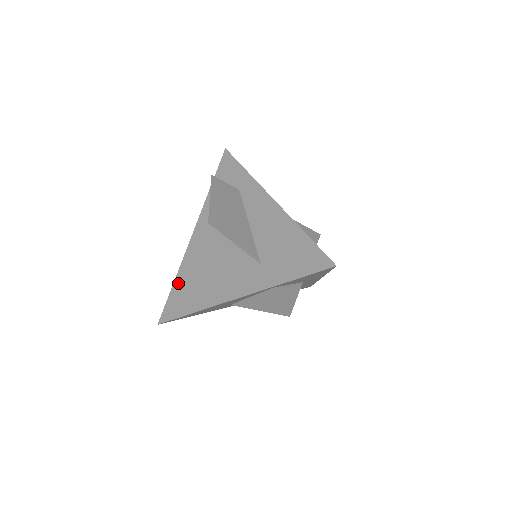
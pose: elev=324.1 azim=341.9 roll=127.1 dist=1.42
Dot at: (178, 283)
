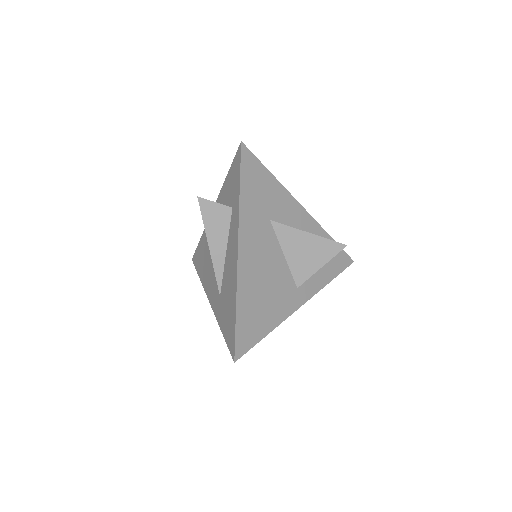
Dot at: (201, 243)
